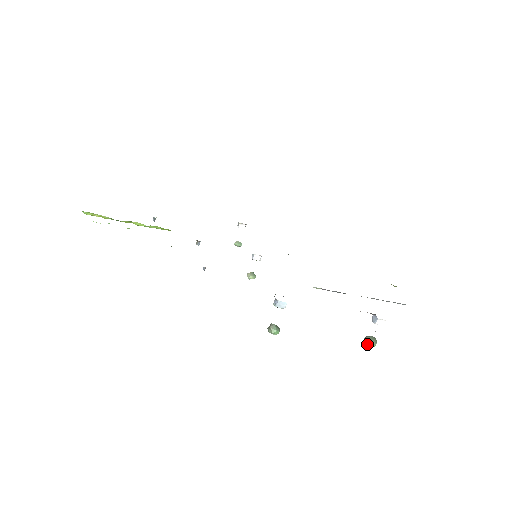
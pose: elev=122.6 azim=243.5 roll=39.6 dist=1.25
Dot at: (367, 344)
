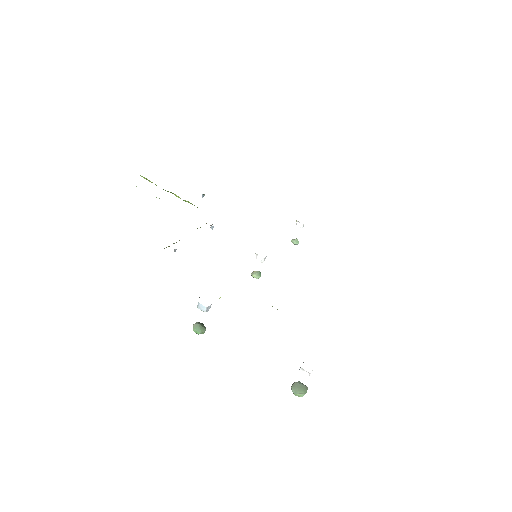
Dot at: occluded
